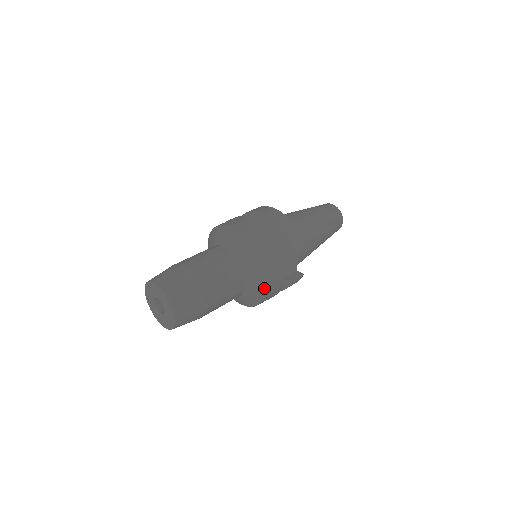
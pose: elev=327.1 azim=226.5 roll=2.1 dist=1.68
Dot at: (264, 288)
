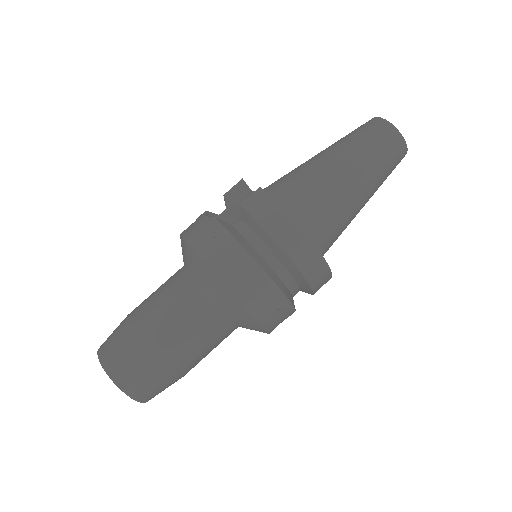
Dot at: occluded
